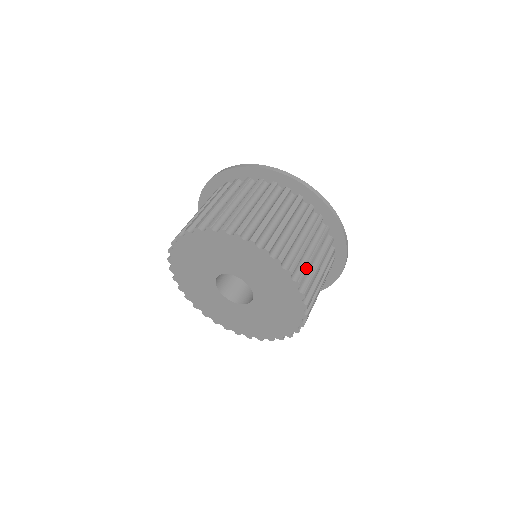
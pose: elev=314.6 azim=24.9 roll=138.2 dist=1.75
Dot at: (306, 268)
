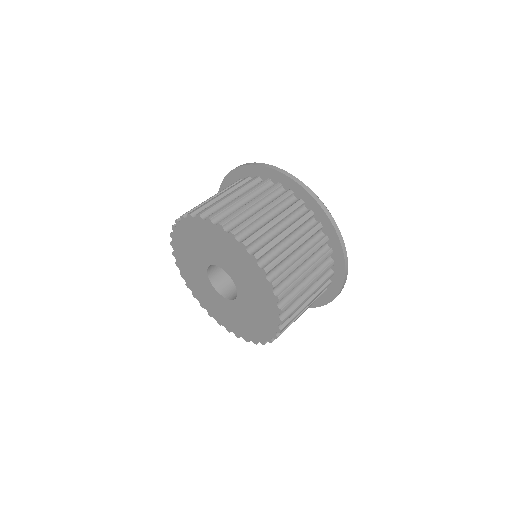
Dot at: (295, 298)
